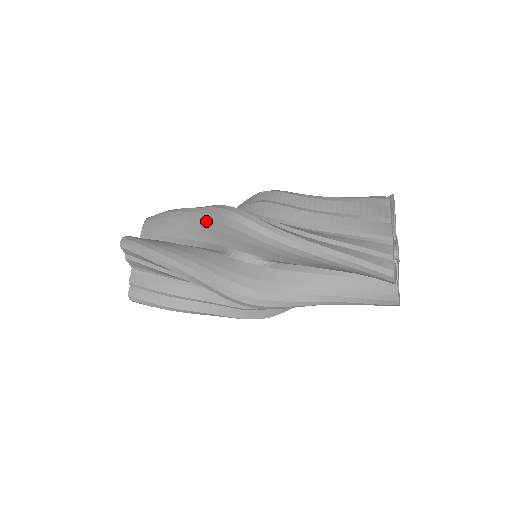
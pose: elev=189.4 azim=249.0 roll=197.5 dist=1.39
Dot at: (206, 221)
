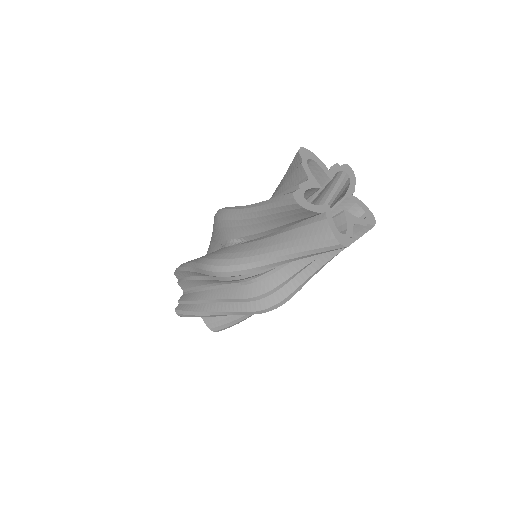
Dot at: occluded
